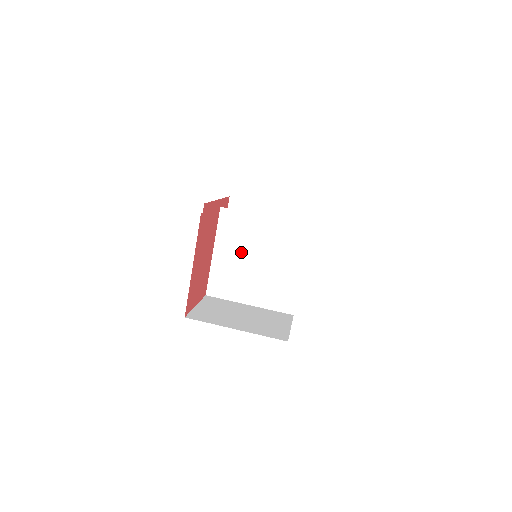
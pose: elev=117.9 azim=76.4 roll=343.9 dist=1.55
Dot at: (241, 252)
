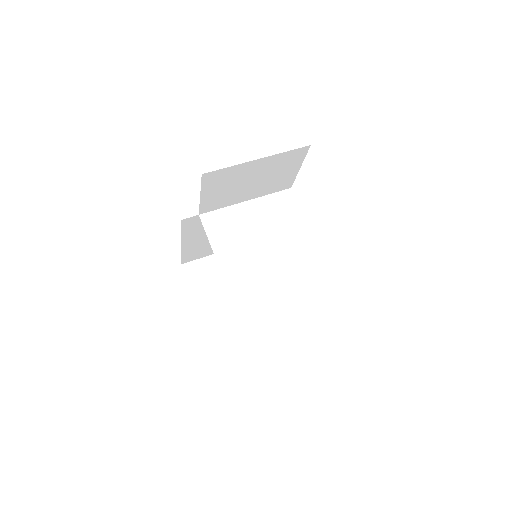
Dot at: (244, 245)
